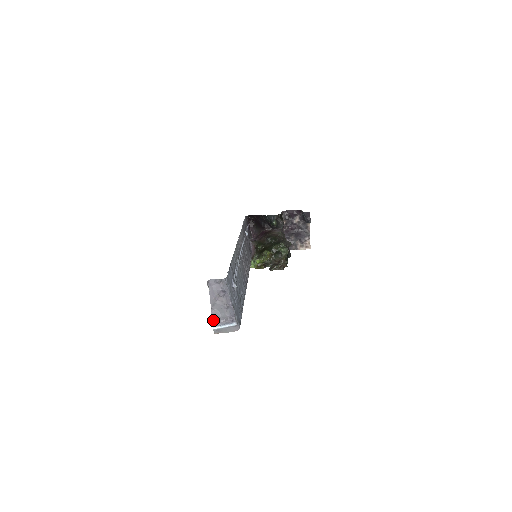
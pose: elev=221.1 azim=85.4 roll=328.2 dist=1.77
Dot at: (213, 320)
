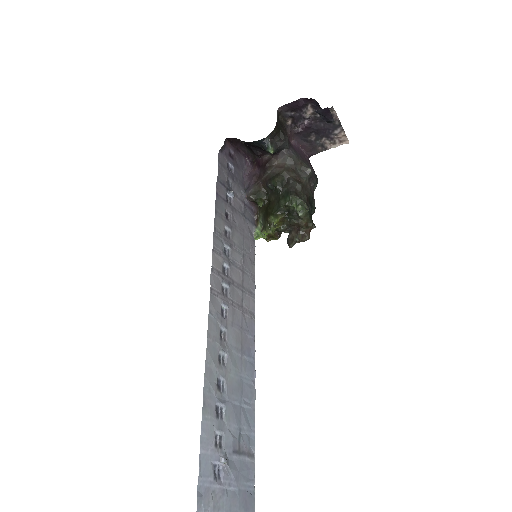
Dot at: out of frame
